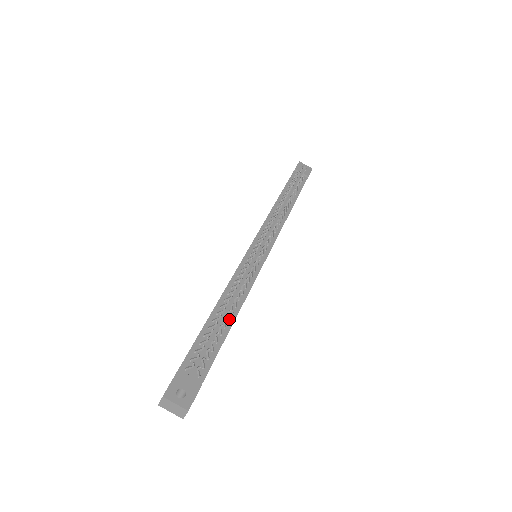
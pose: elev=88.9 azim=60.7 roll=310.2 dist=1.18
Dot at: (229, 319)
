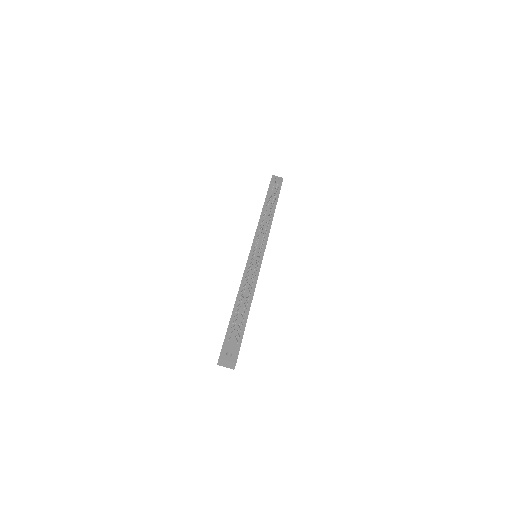
Dot at: (248, 303)
